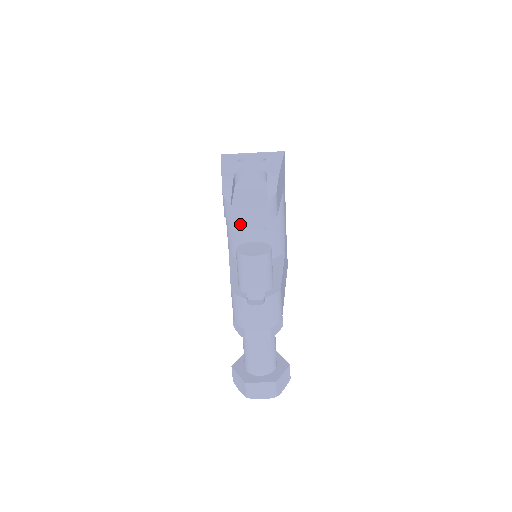
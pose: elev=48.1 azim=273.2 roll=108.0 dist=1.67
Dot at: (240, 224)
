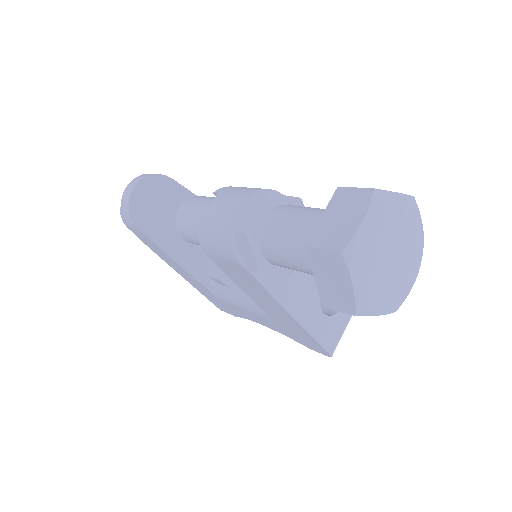
Dot at: occluded
